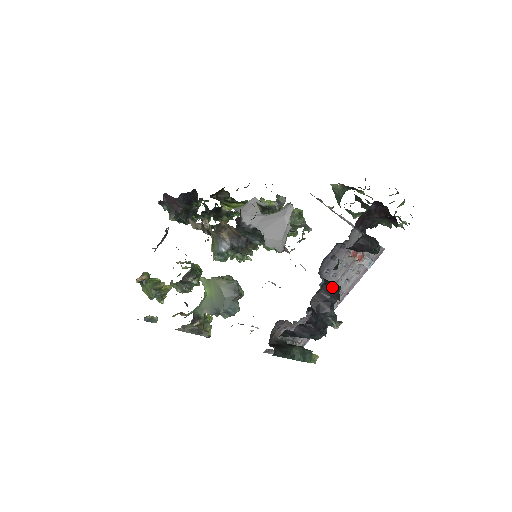
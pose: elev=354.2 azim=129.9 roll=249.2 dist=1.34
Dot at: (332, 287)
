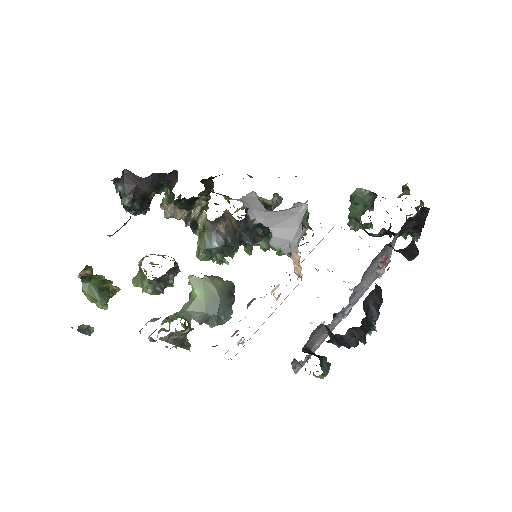
Dot at: (380, 289)
